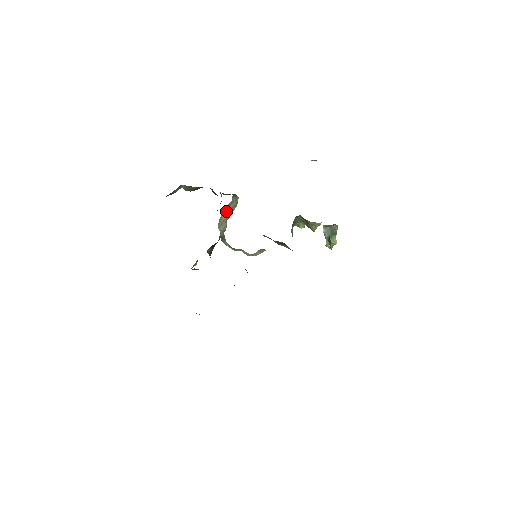
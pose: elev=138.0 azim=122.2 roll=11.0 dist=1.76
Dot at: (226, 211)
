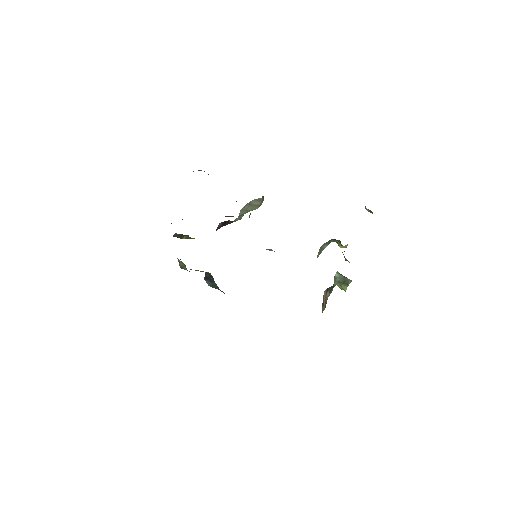
Dot at: (251, 203)
